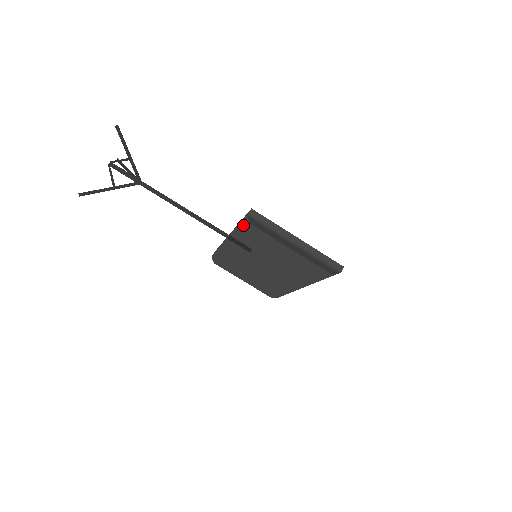
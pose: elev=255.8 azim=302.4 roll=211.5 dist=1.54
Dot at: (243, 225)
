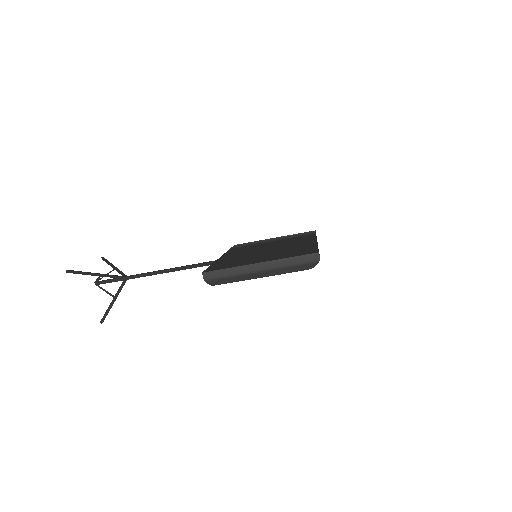
Dot at: occluded
